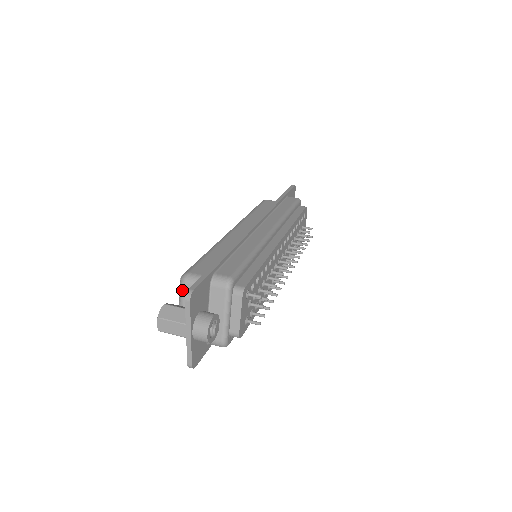
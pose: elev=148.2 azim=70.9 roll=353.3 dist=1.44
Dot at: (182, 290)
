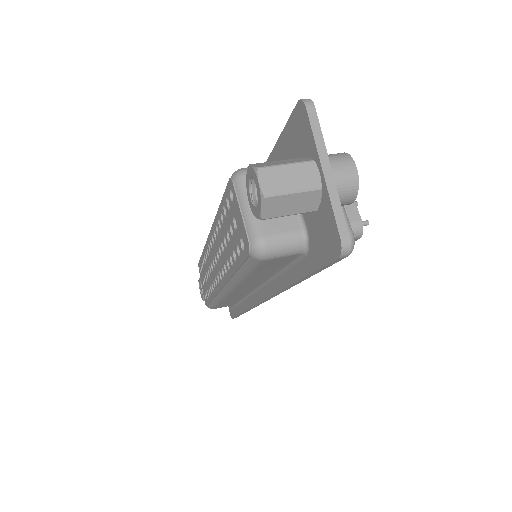
Dot at: (244, 187)
